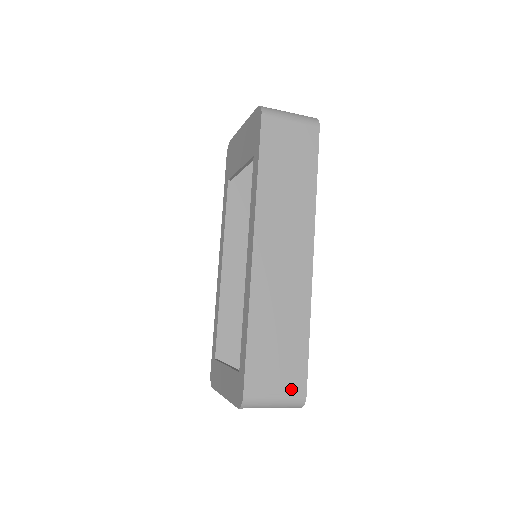
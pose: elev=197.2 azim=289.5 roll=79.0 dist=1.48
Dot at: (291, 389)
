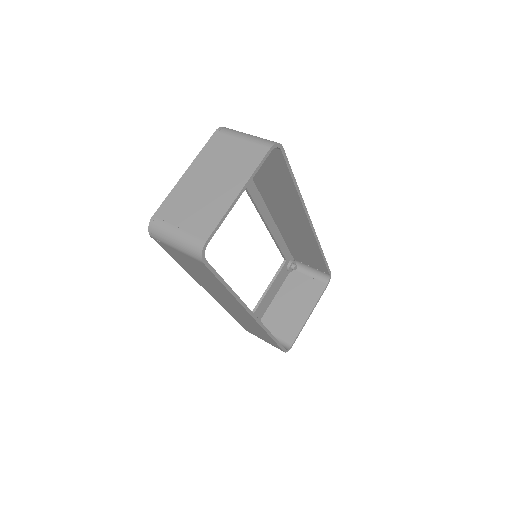
Dot at: (273, 345)
